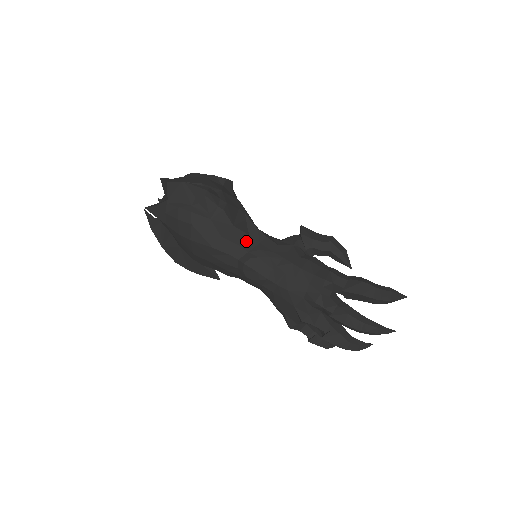
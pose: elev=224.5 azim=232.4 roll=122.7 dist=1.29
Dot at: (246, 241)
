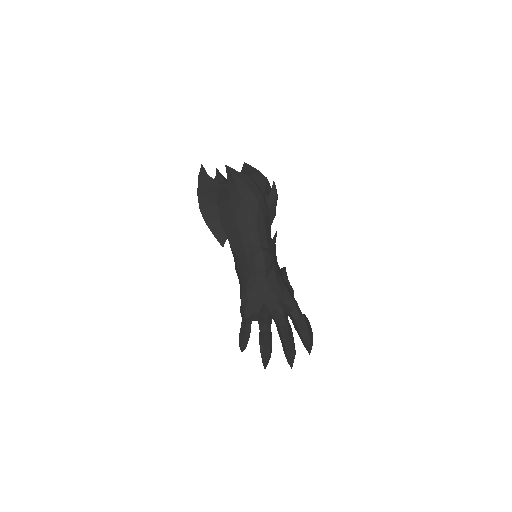
Dot at: (270, 242)
